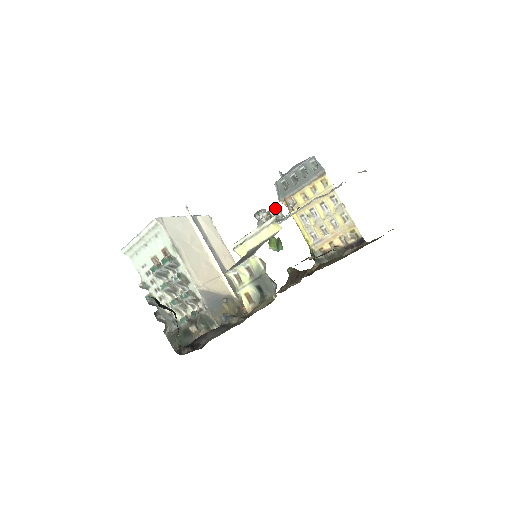
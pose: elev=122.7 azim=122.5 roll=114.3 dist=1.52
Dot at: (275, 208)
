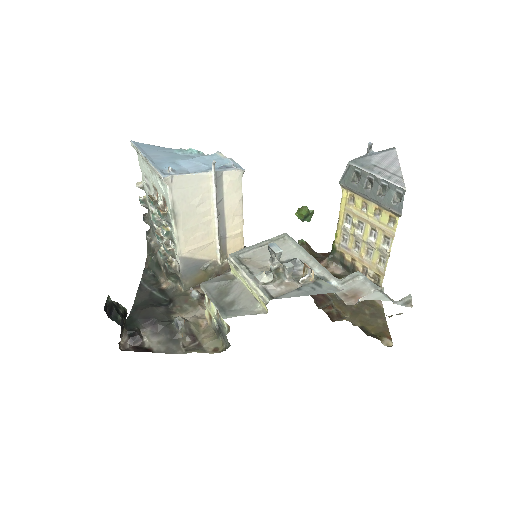
Dot at: (287, 269)
